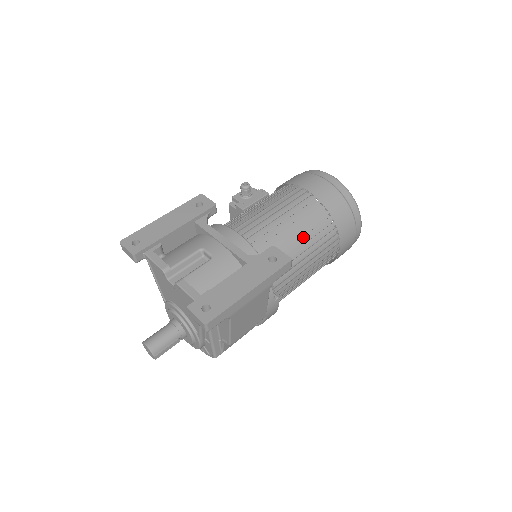
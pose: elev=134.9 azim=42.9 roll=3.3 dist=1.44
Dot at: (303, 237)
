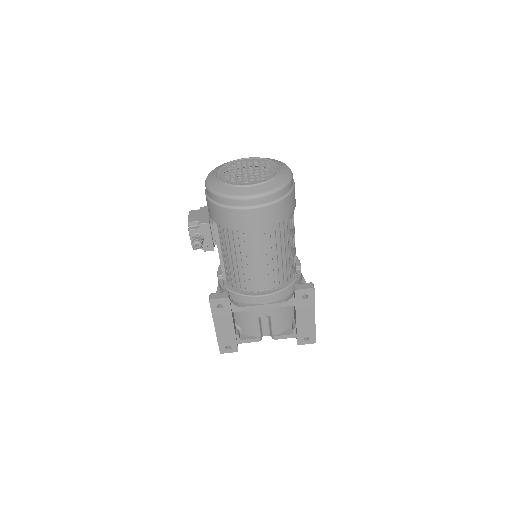
Dot at: (286, 247)
